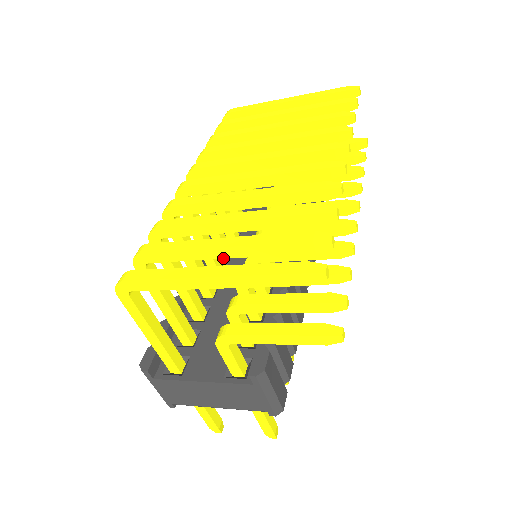
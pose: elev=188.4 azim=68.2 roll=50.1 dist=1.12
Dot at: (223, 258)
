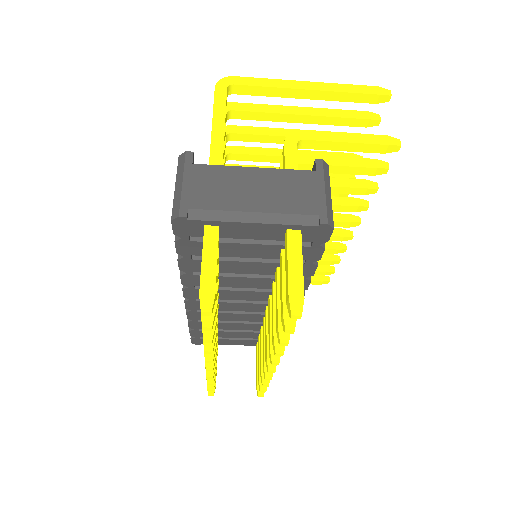
Dot at: (299, 114)
